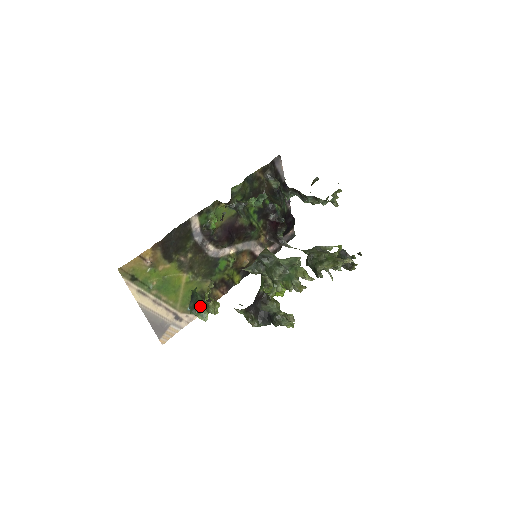
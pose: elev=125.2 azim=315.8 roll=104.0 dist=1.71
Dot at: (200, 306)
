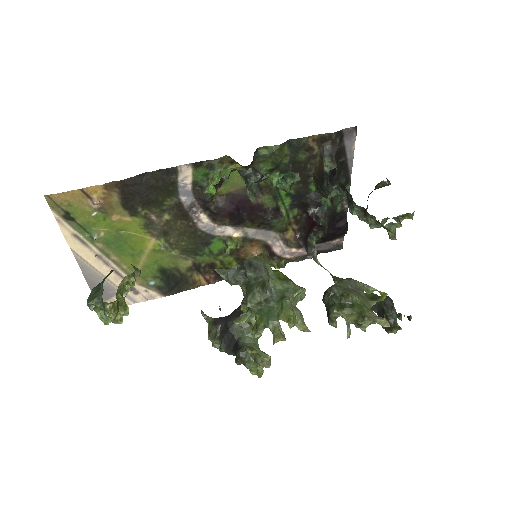
Dot at: (95, 302)
